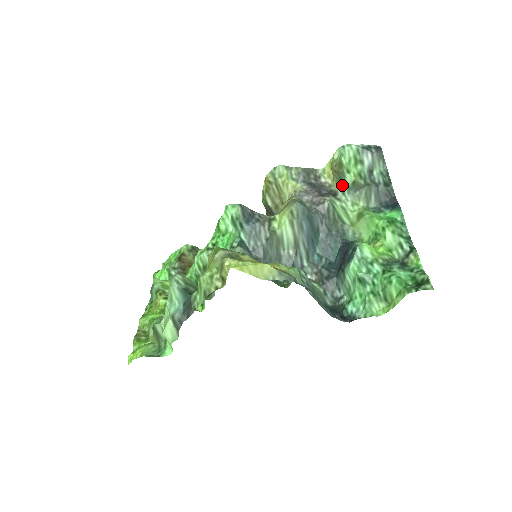
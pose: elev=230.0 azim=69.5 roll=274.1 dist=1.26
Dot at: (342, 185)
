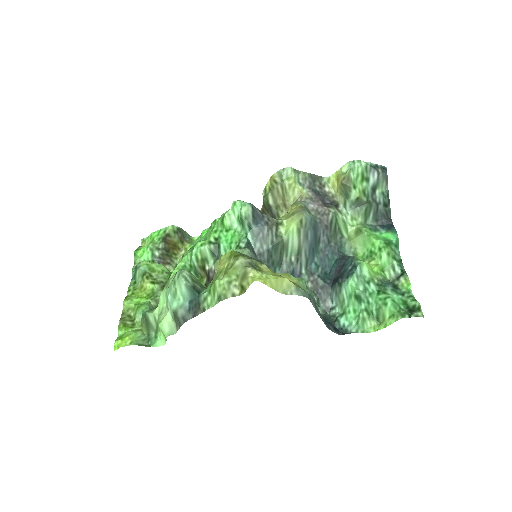
Dot at: (345, 198)
